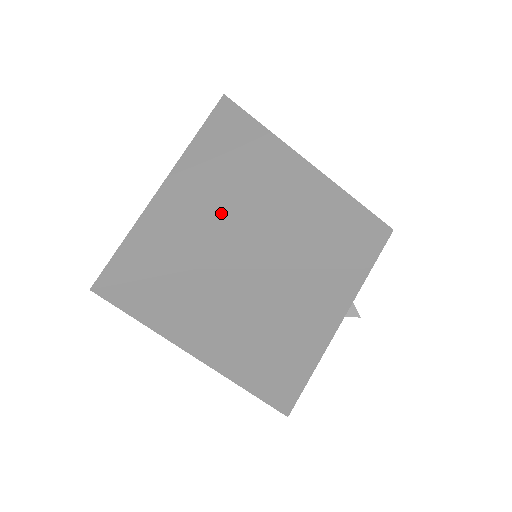
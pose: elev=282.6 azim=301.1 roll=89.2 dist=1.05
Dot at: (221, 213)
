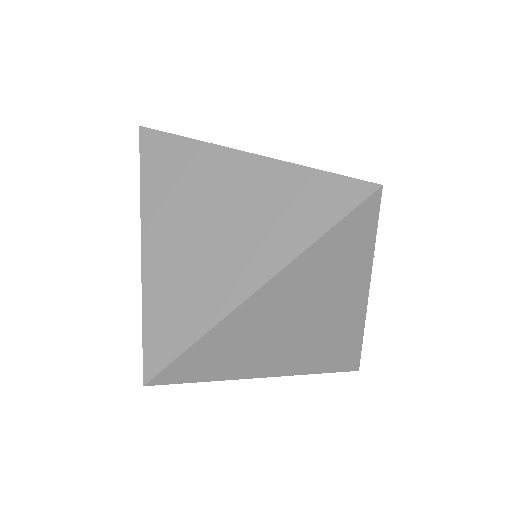
Dot at: (215, 250)
